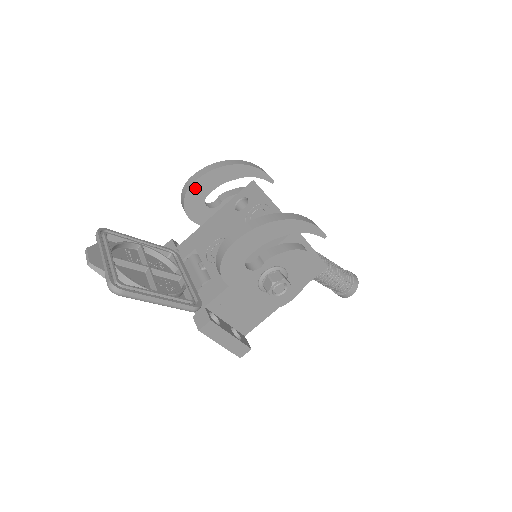
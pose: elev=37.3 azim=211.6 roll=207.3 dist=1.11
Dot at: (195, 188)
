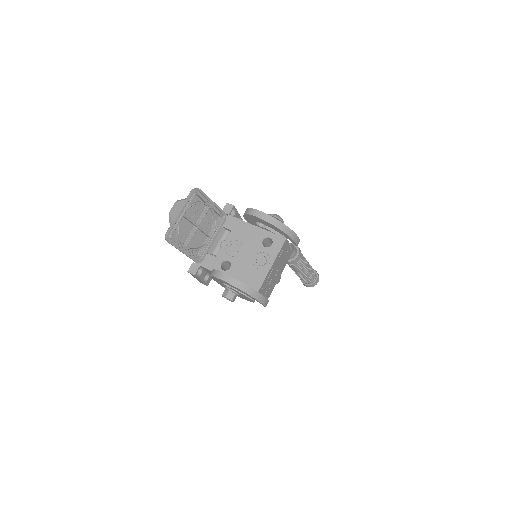
Dot at: (255, 217)
